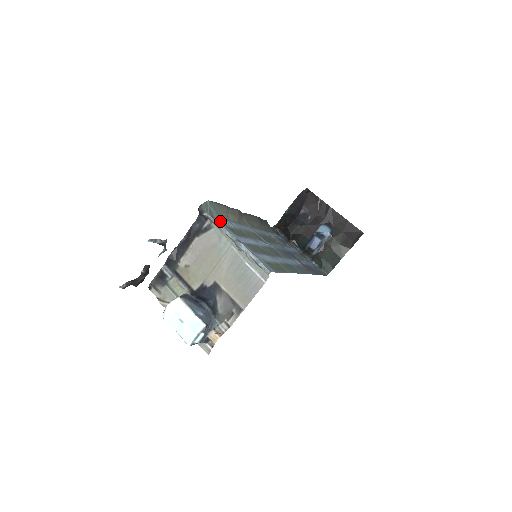
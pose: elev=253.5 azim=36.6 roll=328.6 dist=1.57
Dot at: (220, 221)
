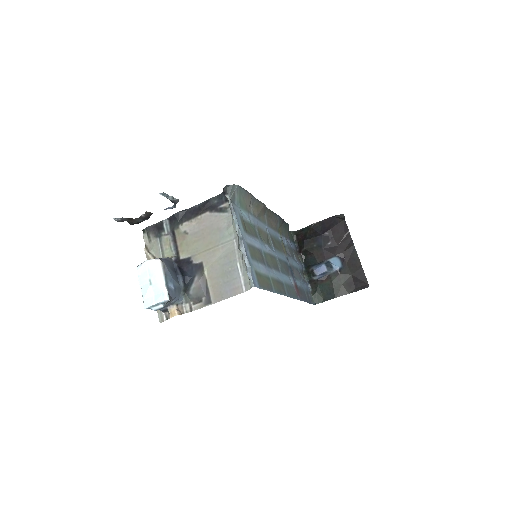
Dot at: (238, 210)
